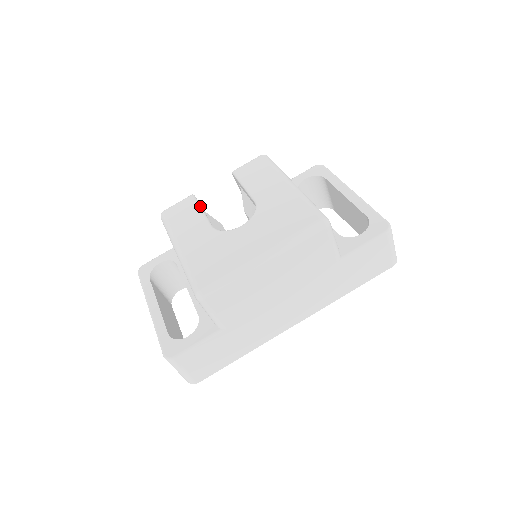
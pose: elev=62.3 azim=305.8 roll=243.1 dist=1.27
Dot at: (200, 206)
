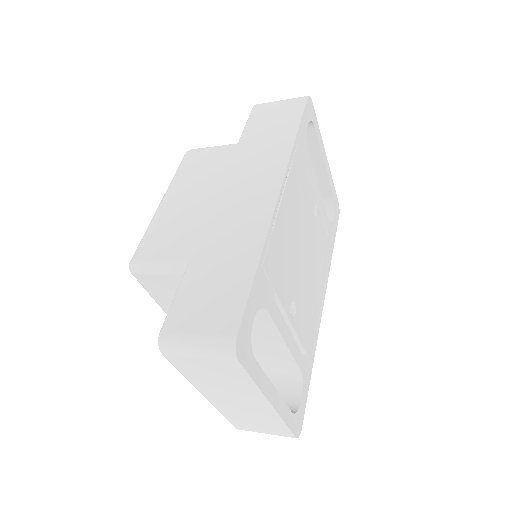
Dot at: occluded
